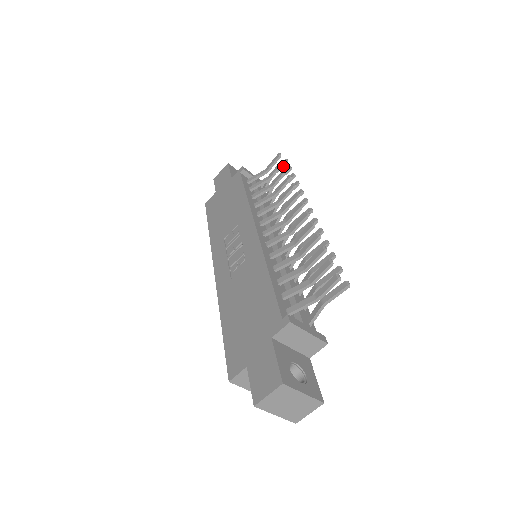
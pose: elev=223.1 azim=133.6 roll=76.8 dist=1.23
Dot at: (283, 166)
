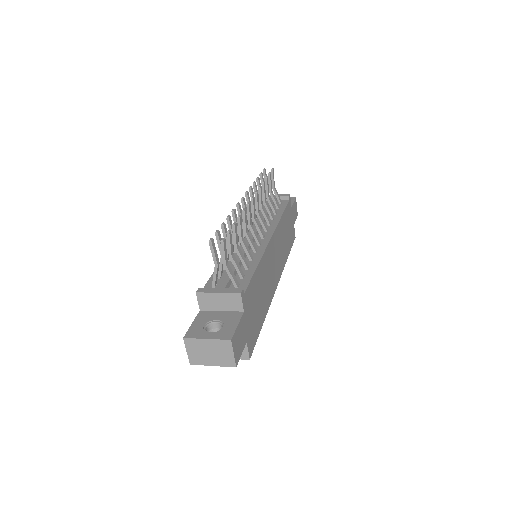
Dot at: (272, 175)
